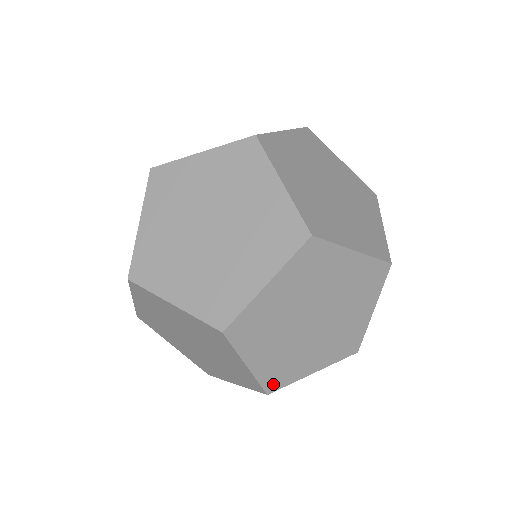
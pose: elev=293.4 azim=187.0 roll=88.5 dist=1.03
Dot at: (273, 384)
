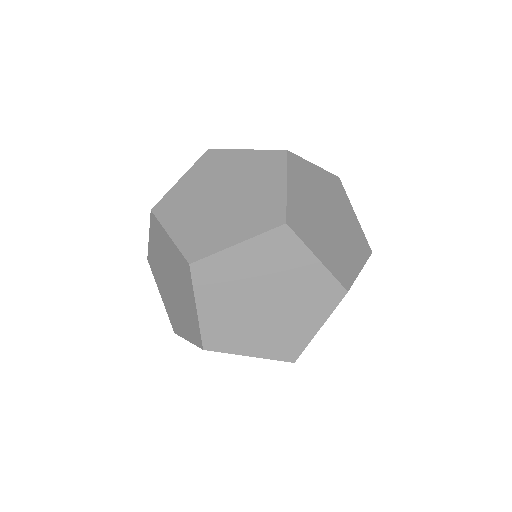
Dot at: occluded
